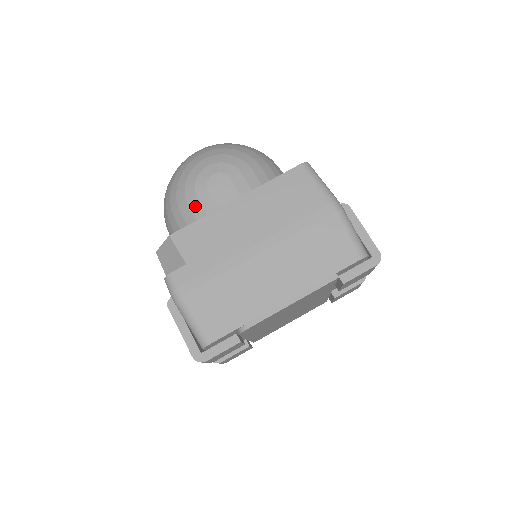
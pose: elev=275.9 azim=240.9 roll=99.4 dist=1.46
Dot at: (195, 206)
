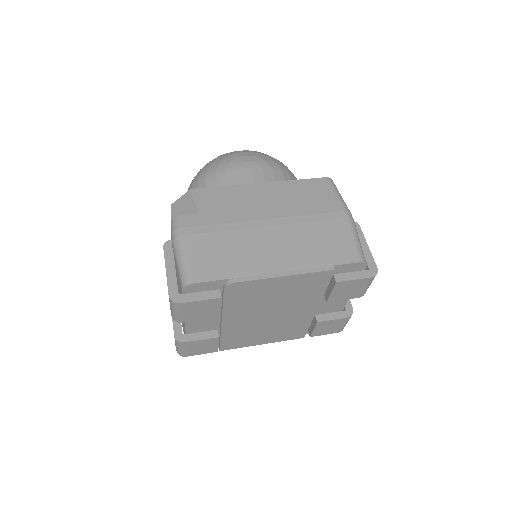
Dot at: (222, 180)
